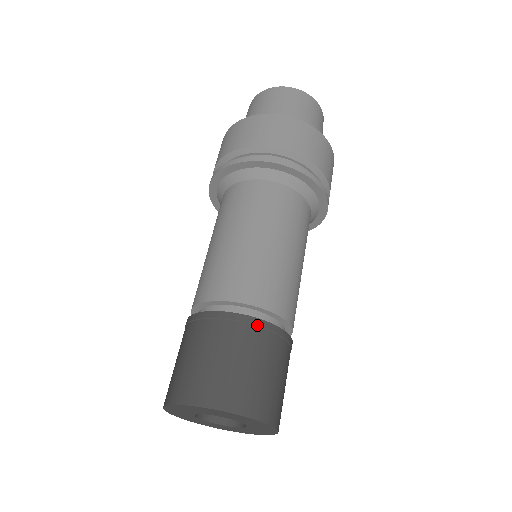
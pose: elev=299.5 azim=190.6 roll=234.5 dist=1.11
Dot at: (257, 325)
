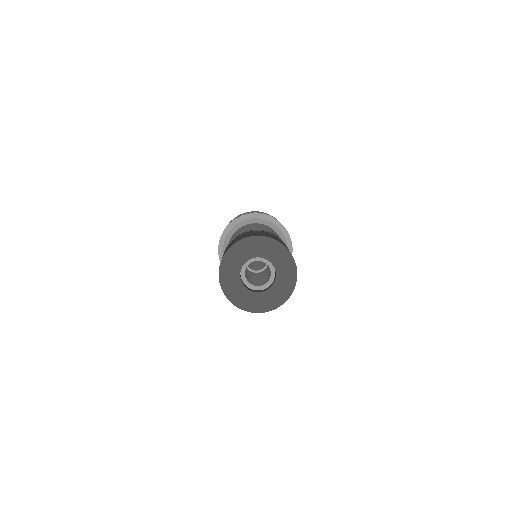
Dot at: (276, 236)
